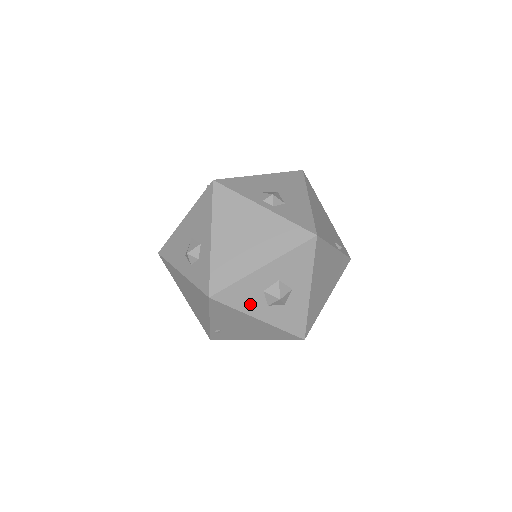
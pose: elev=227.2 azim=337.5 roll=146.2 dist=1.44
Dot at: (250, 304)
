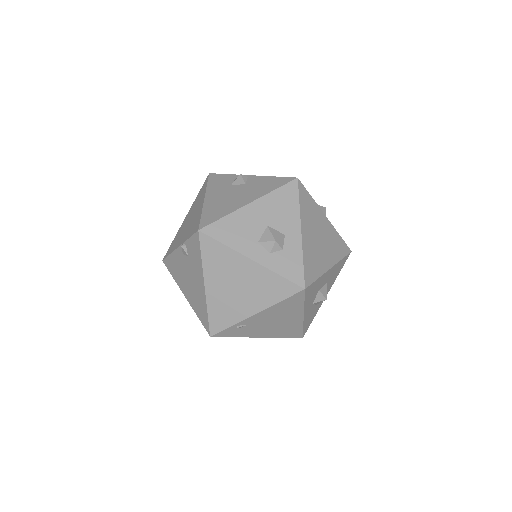
Dot at: (310, 300)
